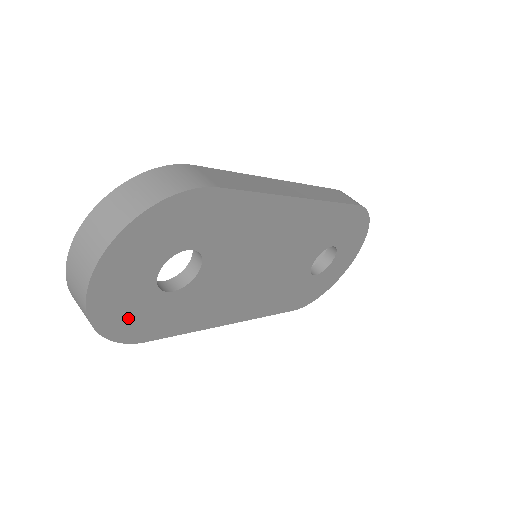
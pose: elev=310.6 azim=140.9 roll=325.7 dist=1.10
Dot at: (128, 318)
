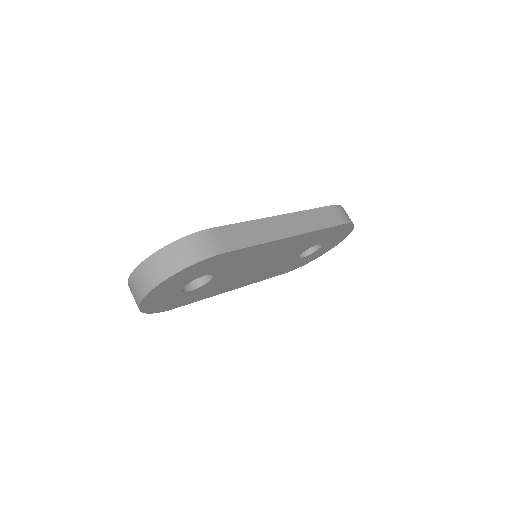
Dot at: (163, 305)
